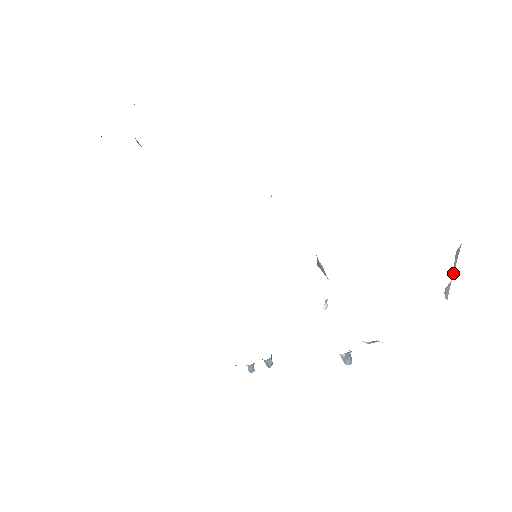
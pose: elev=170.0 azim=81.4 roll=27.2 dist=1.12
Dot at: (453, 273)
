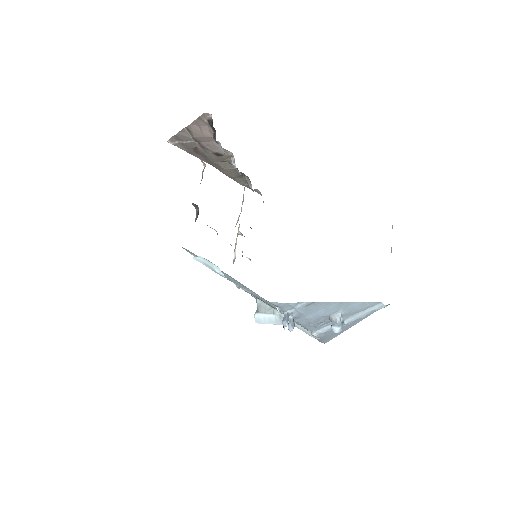
Dot at: occluded
